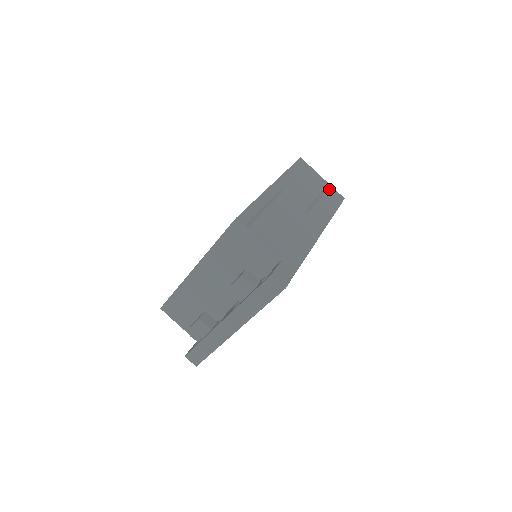
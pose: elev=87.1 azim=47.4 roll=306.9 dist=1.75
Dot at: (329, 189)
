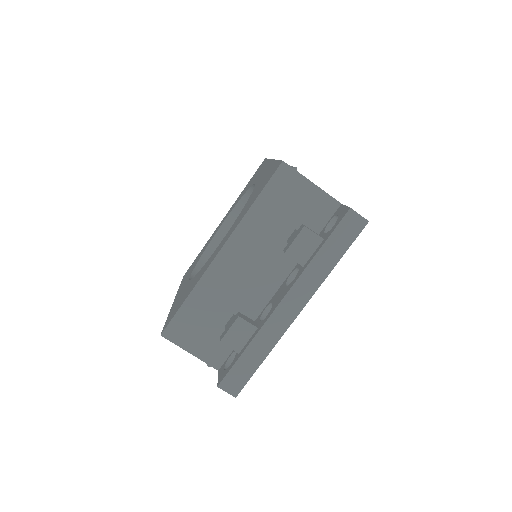
Dot at: occluded
